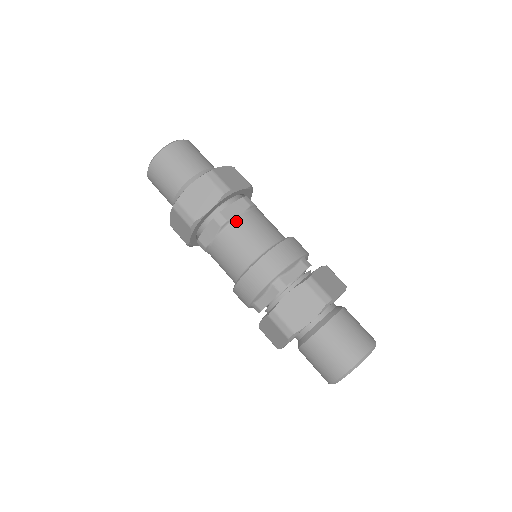
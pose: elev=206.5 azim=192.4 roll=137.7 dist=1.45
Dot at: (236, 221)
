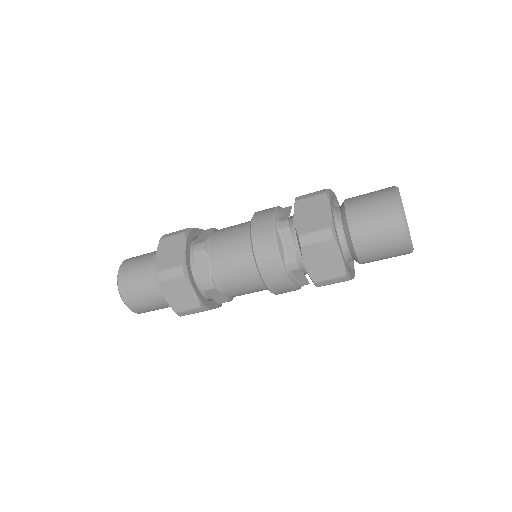
Dot at: (212, 238)
